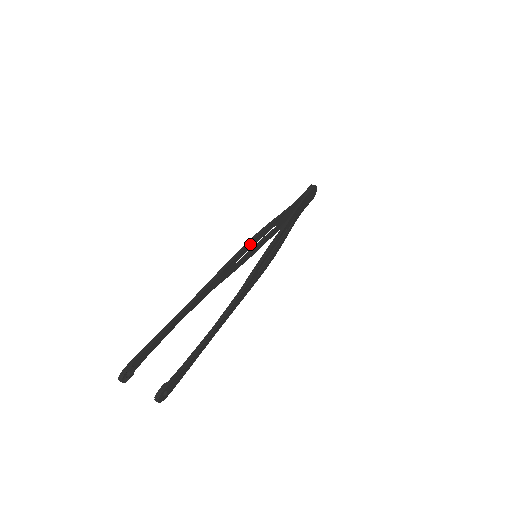
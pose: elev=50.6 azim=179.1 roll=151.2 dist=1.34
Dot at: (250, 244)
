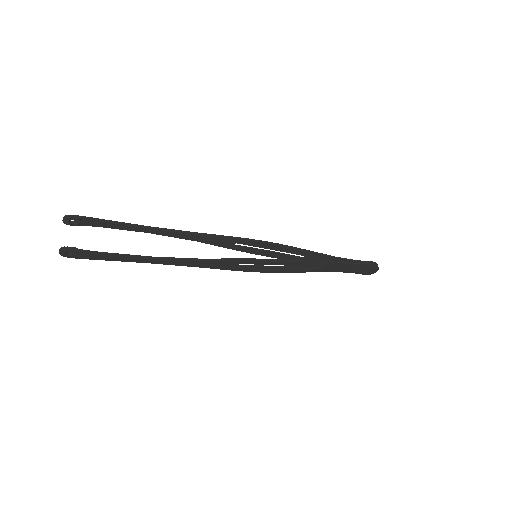
Dot at: (262, 244)
